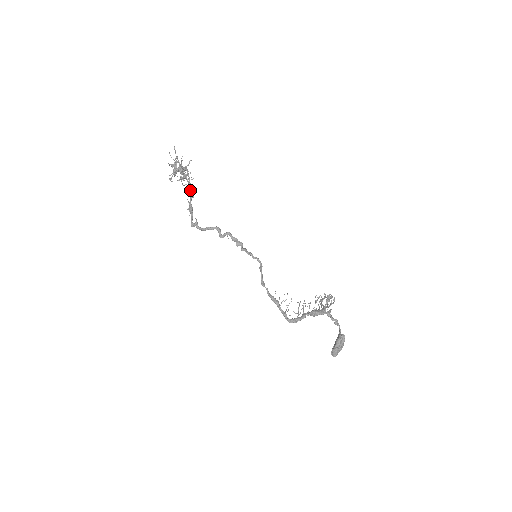
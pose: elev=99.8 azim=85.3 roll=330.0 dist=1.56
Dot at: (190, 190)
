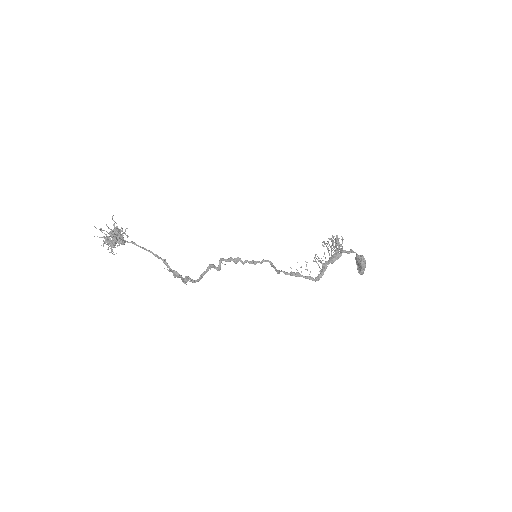
Dot at: (155, 256)
